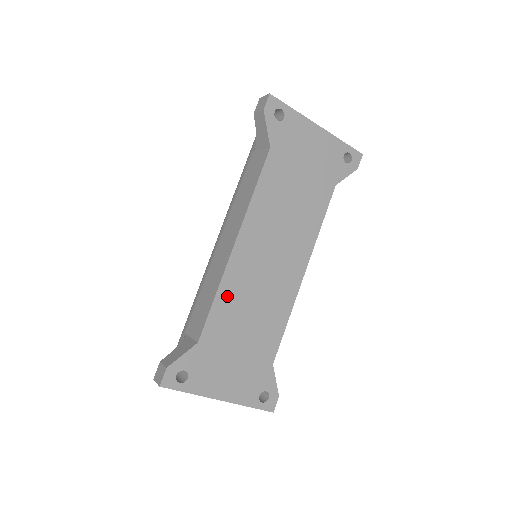
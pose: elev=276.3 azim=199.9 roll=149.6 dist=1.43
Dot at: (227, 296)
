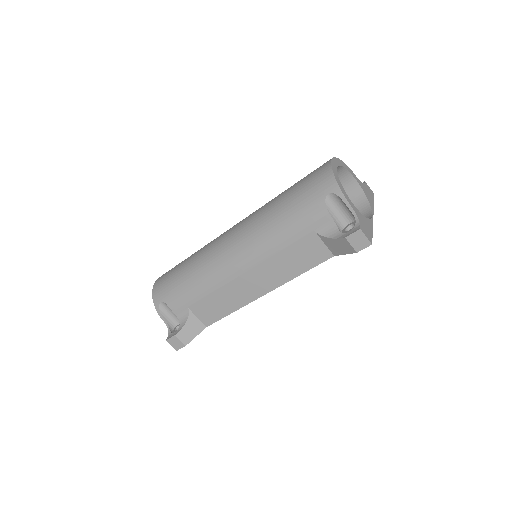
Dot at: occluded
